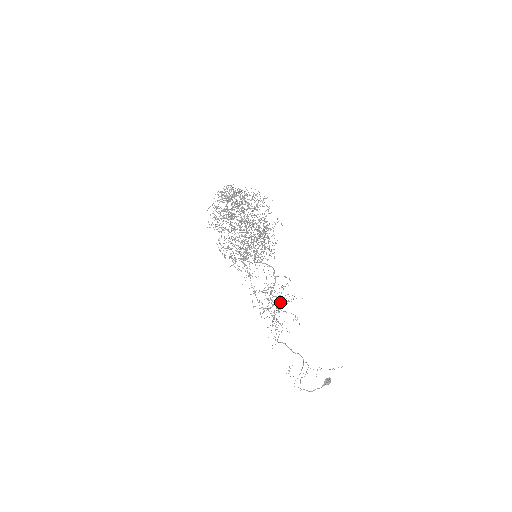
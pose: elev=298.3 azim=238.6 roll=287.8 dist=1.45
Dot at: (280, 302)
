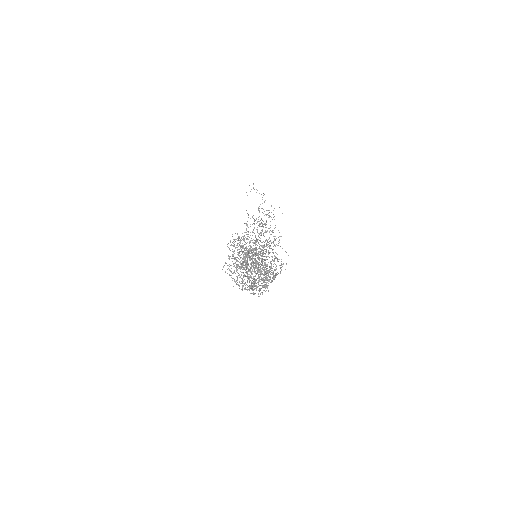
Dot at: (261, 246)
